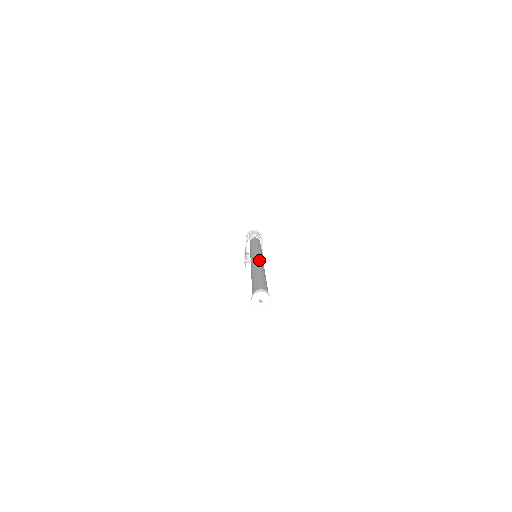
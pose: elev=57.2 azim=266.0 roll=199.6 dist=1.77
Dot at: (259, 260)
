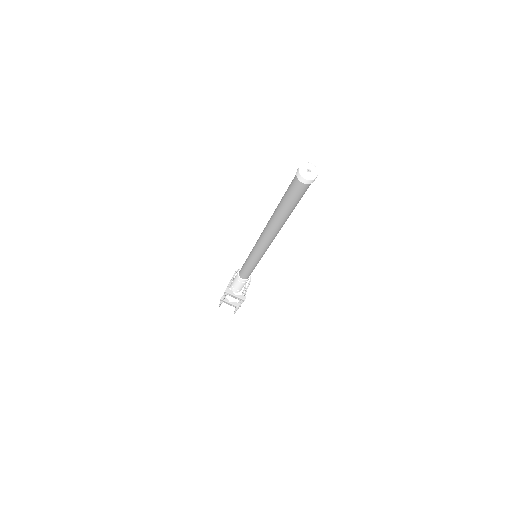
Dot at: occluded
